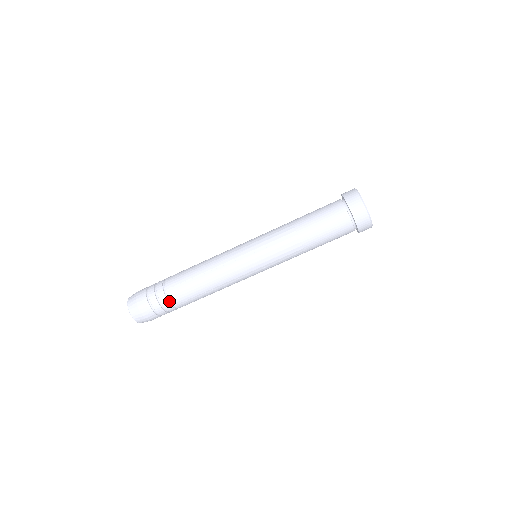
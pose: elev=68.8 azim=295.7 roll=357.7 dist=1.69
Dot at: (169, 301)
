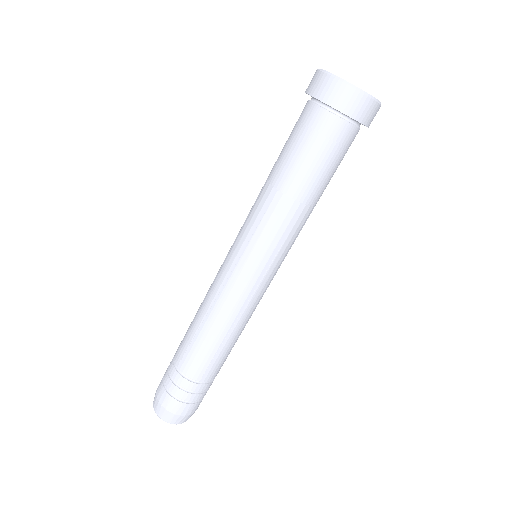
Dot at: (211, 380)
